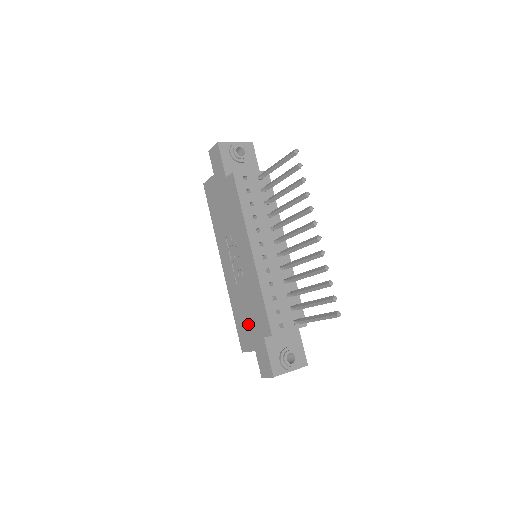
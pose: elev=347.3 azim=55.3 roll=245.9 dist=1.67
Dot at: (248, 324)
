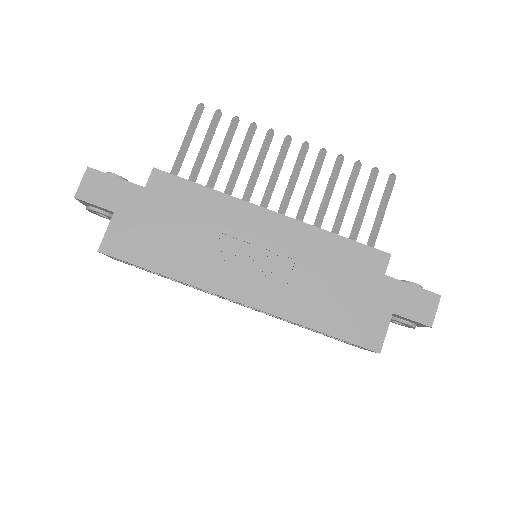
Dot at: (351, 300)
